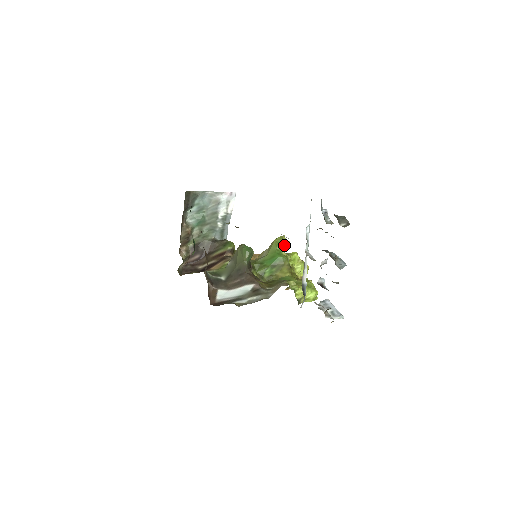
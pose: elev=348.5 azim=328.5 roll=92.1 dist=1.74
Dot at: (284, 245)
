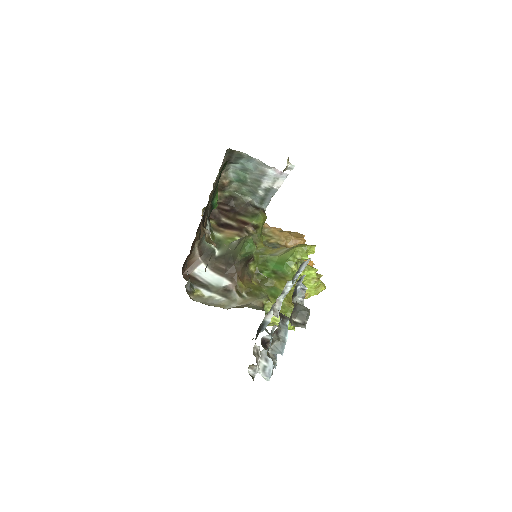
Dot at: (301, 259)
